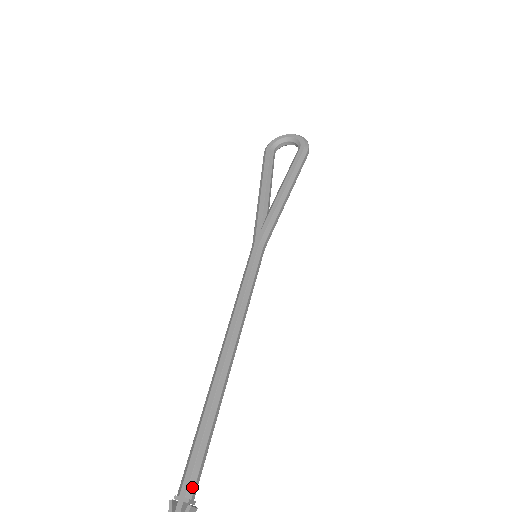
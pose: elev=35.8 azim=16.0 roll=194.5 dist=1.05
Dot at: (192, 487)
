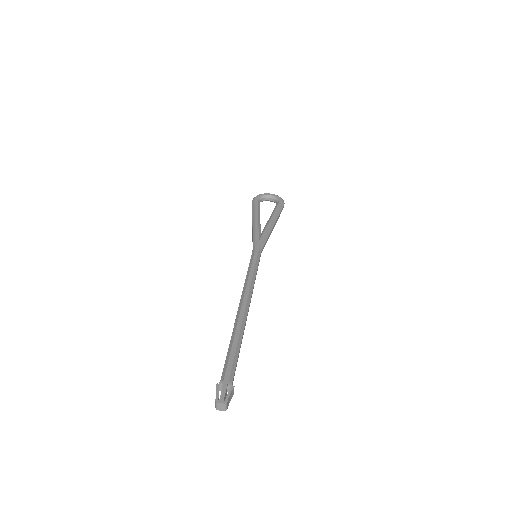
Dot at: (232, 377)
